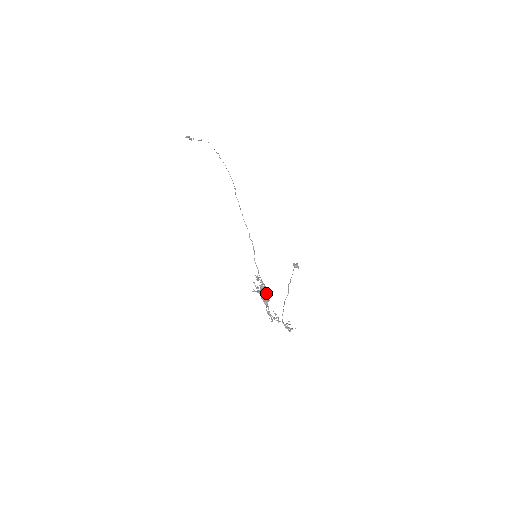
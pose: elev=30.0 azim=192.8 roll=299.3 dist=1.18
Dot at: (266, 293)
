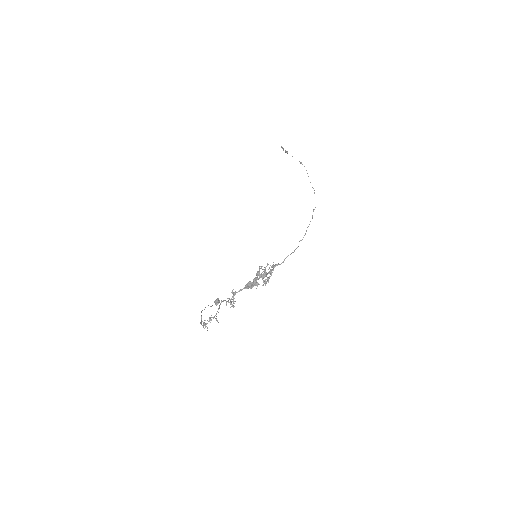
Dot at: occluded
